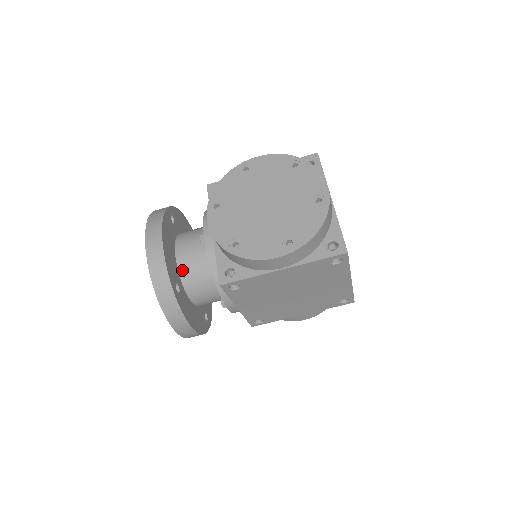
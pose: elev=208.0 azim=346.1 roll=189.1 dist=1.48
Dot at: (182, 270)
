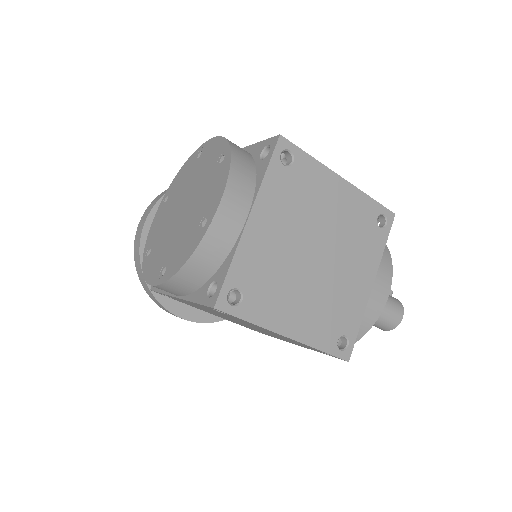
Dot at: occluded
